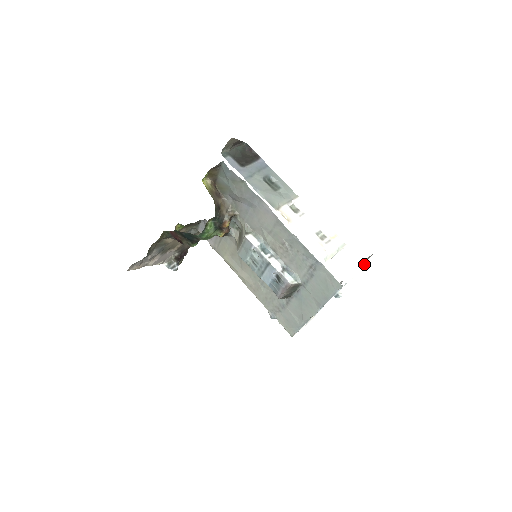
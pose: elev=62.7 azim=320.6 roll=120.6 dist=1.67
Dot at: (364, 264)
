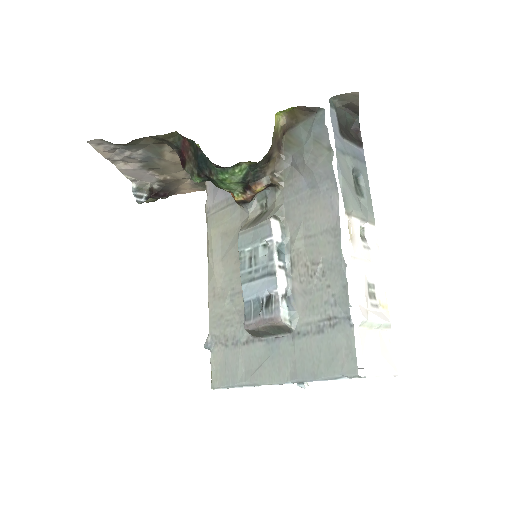
Dot at: (396, 370)
